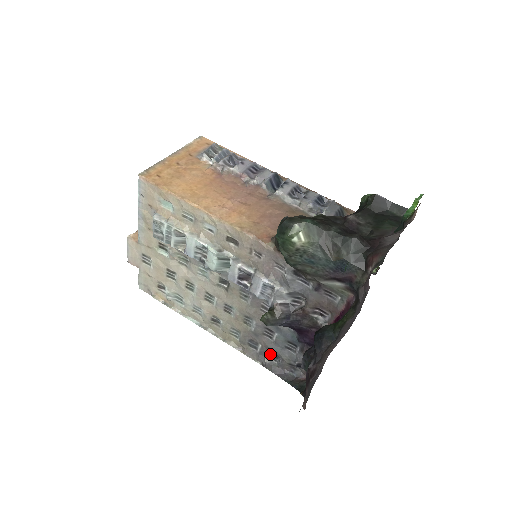
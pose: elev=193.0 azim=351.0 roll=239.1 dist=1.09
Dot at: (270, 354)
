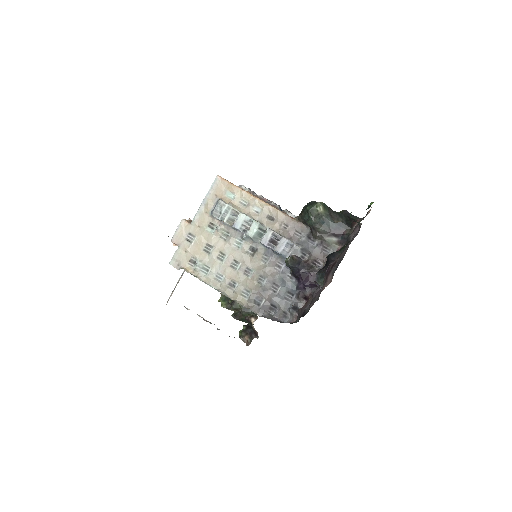
Dot at: (270, 307)
